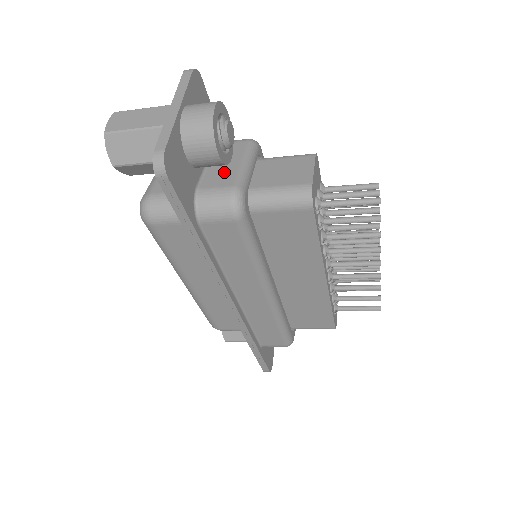
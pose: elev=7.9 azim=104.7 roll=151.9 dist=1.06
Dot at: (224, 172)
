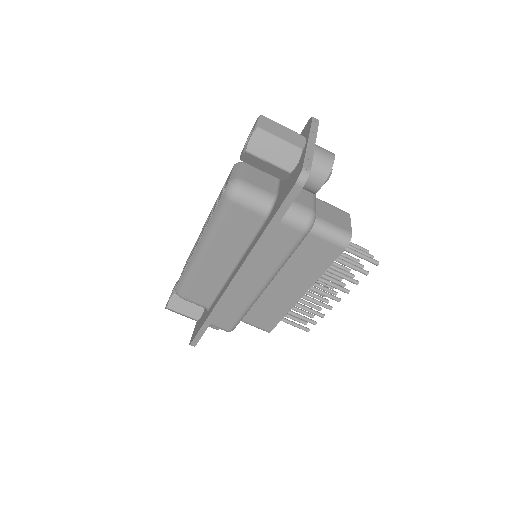
Dot at: (304, 196)
